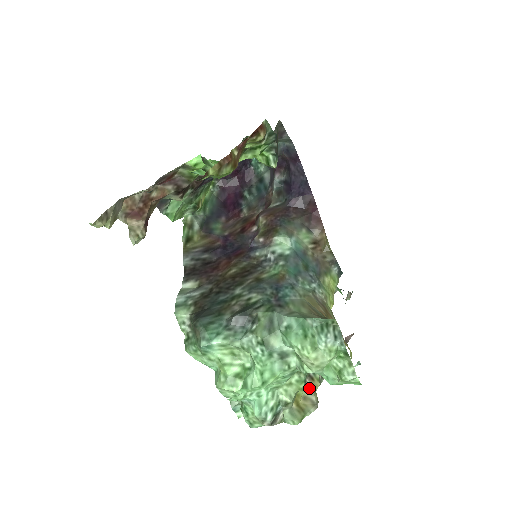
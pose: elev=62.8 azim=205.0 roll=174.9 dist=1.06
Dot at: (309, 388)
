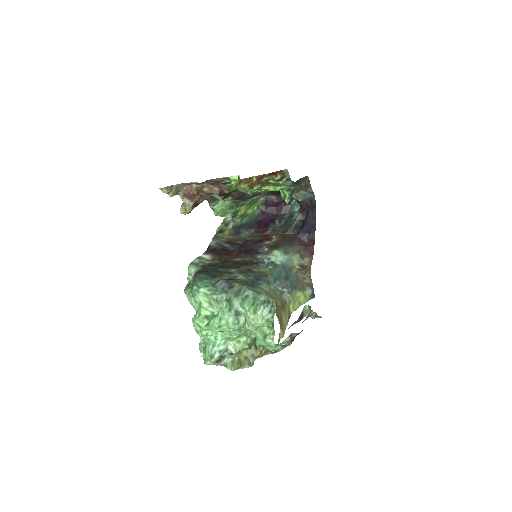
Dot at: (251, 353)
